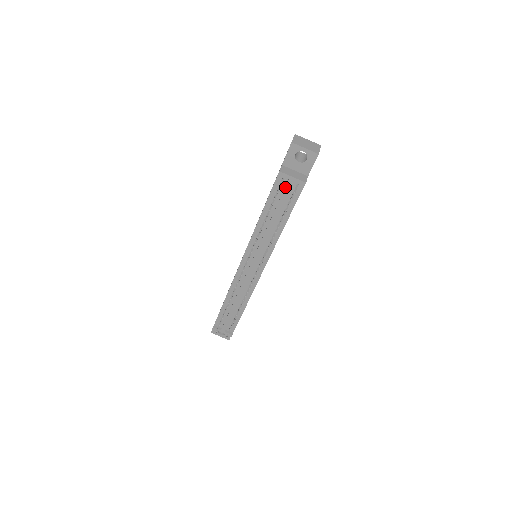
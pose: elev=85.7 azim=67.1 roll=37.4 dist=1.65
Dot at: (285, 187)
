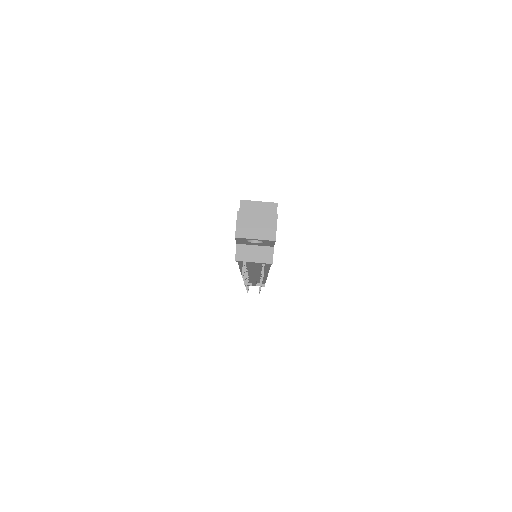
Dot at: (250, 264)
